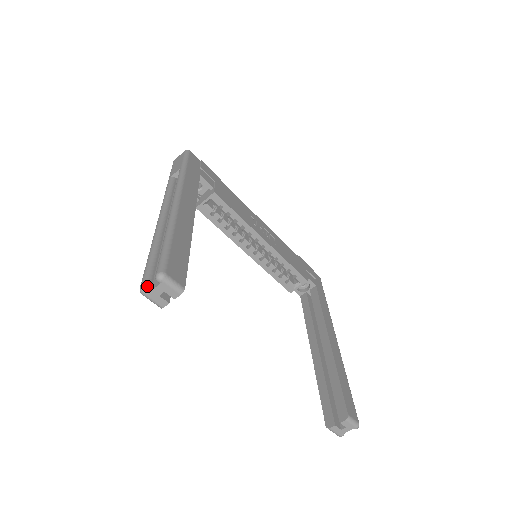
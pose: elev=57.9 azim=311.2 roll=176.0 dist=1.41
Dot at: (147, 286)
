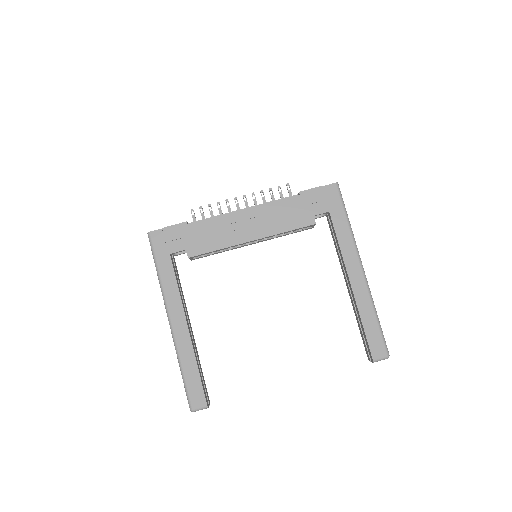
Dot at: occluded
